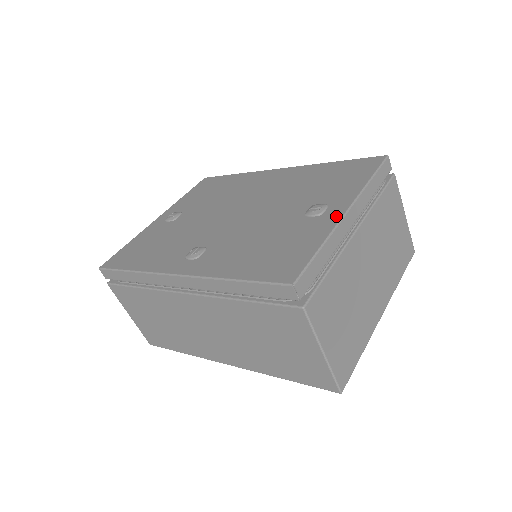
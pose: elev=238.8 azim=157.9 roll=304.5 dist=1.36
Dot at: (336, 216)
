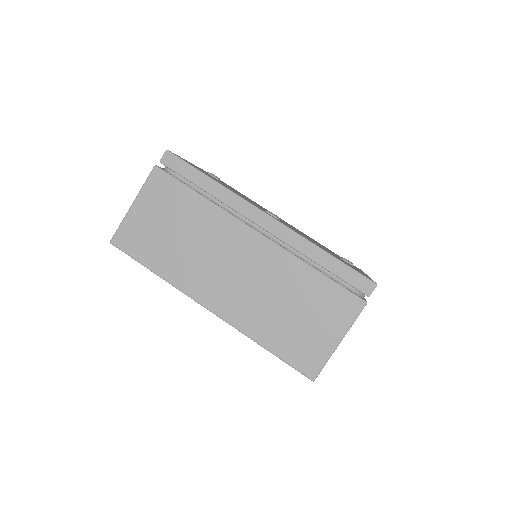
Dot at: occluded
